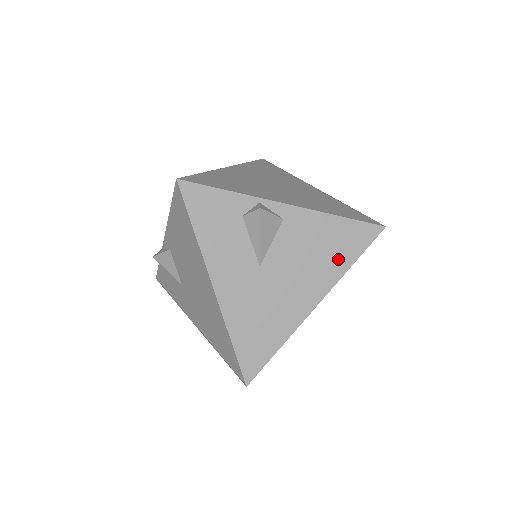
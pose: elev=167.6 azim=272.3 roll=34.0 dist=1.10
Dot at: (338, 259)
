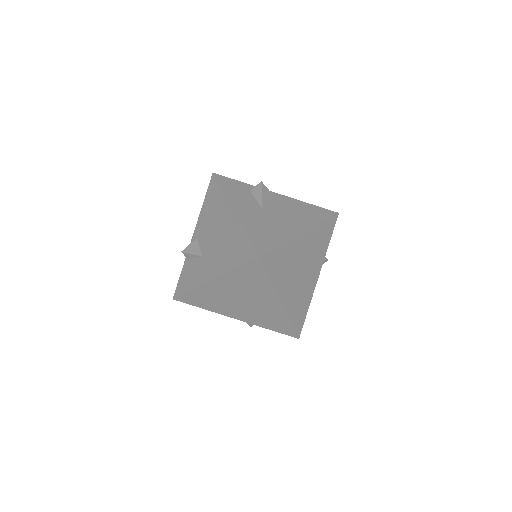
Dot at: (312, 218)
